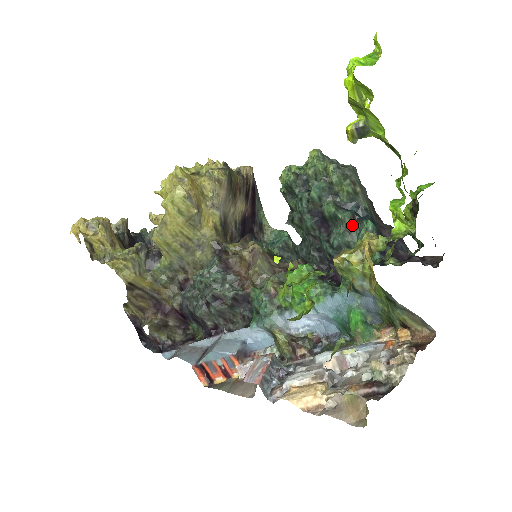
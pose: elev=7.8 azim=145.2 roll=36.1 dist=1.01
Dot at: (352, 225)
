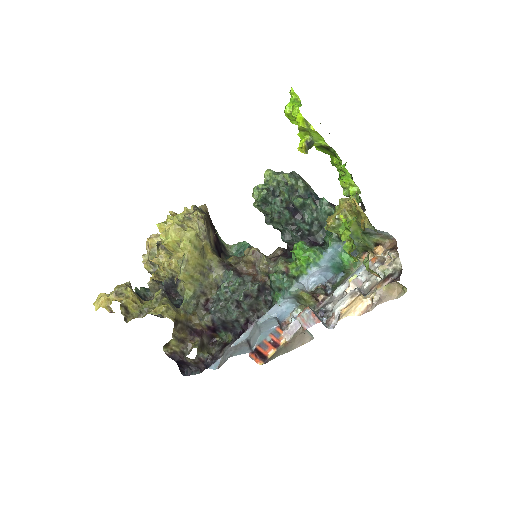
Dot at: (315, 205)
